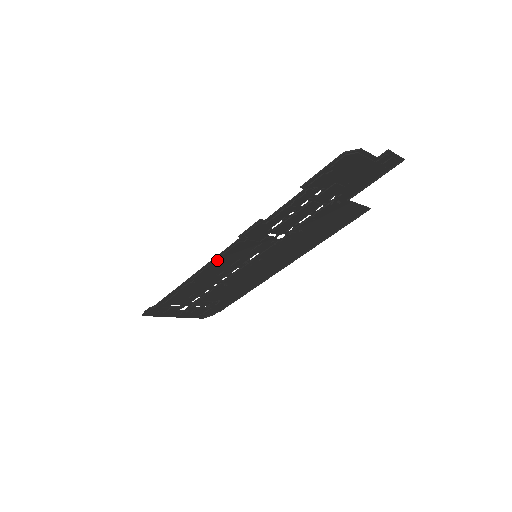
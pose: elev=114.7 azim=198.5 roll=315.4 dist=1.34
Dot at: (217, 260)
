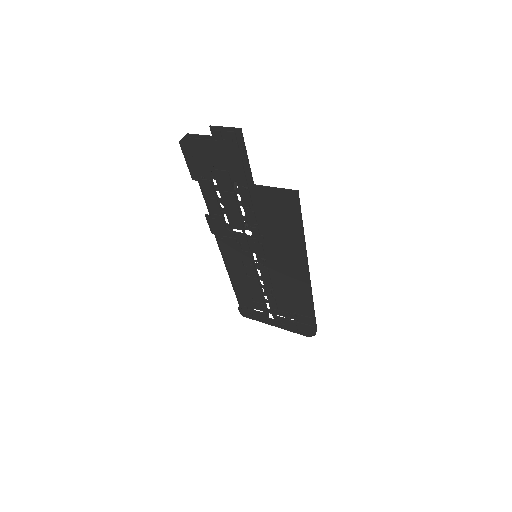
Dot at: (227, 258)
